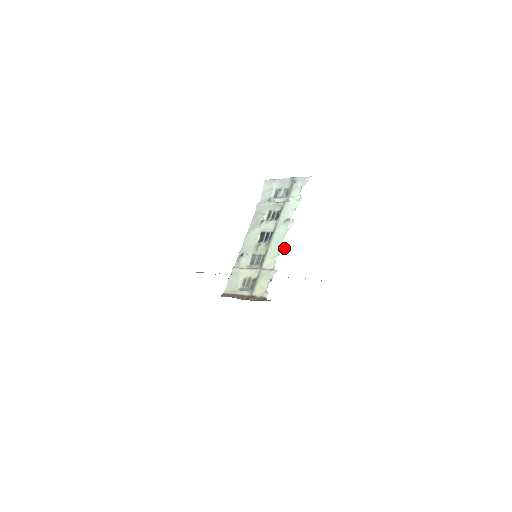
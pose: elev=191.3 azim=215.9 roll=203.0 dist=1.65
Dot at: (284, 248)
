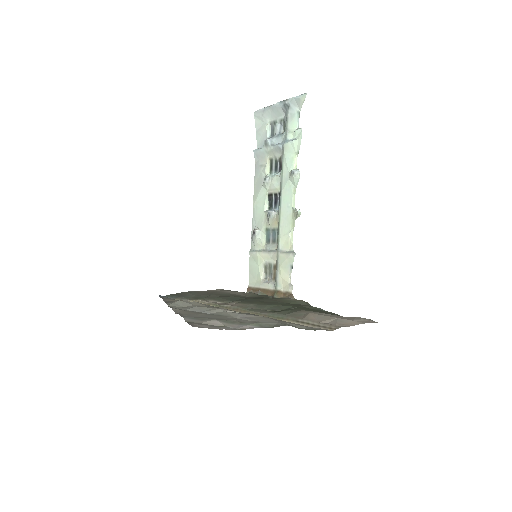
Dot at: (296, 218)
